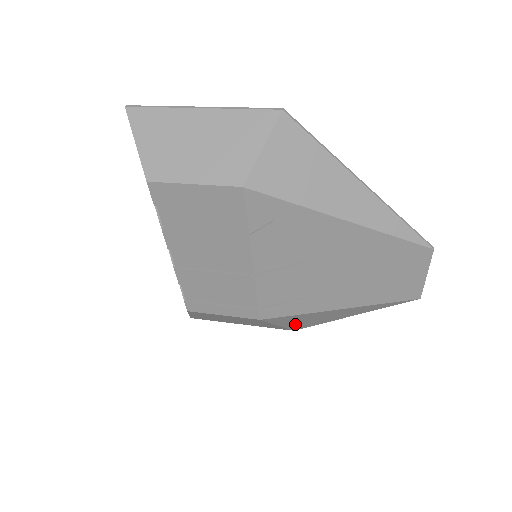
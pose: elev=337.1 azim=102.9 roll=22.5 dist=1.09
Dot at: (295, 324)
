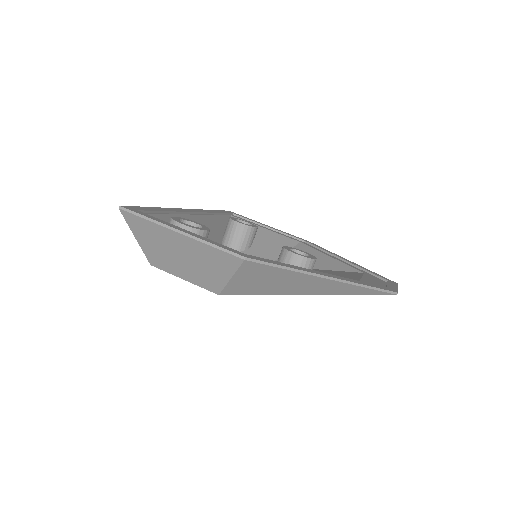
Dot at: occluded
